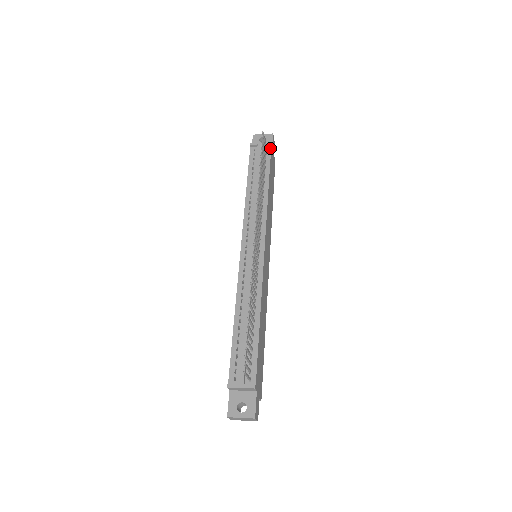
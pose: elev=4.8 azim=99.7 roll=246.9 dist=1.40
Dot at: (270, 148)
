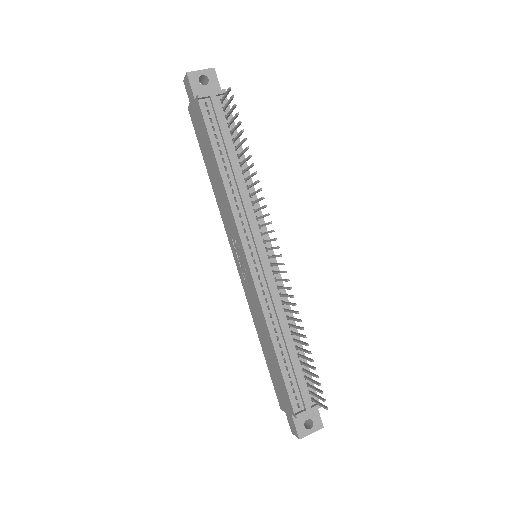
Dot at: (226, 99)
